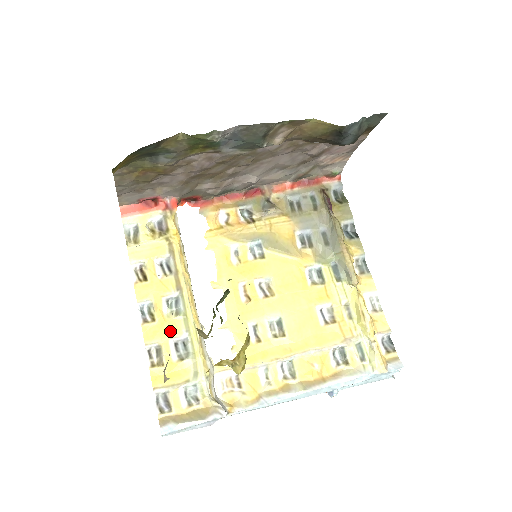
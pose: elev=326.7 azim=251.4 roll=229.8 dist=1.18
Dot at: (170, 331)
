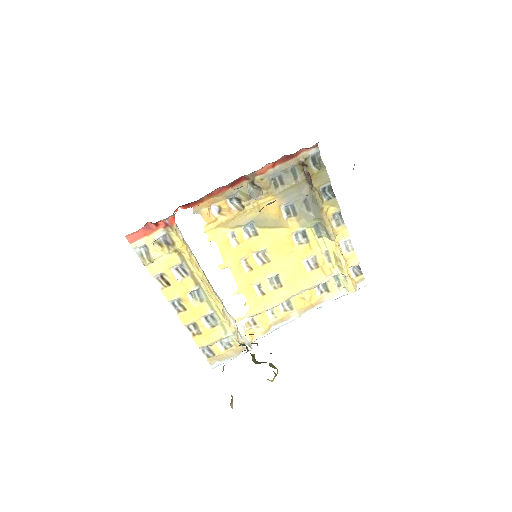
Dot at: (200, 313)
